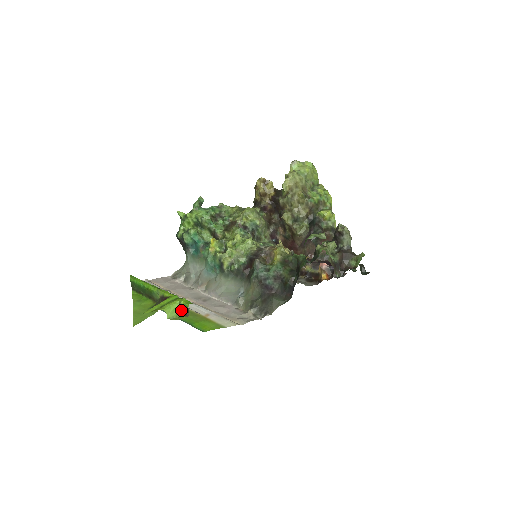
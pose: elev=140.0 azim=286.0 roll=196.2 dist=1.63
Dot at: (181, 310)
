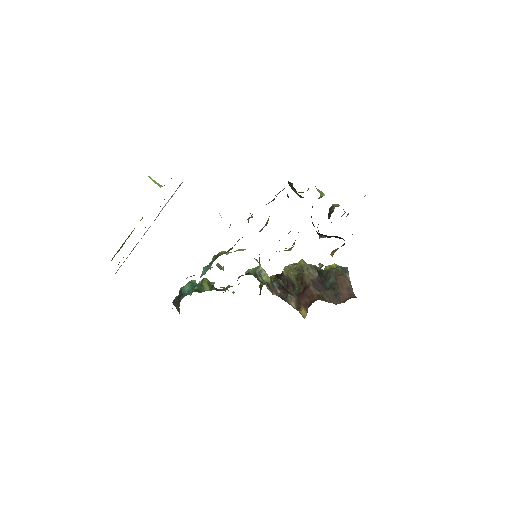
Dot at: occluded
